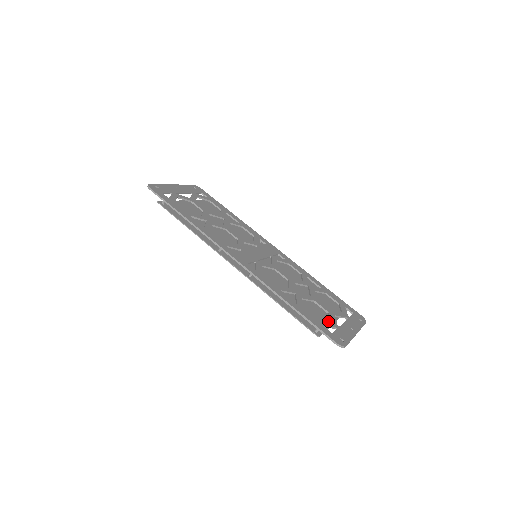
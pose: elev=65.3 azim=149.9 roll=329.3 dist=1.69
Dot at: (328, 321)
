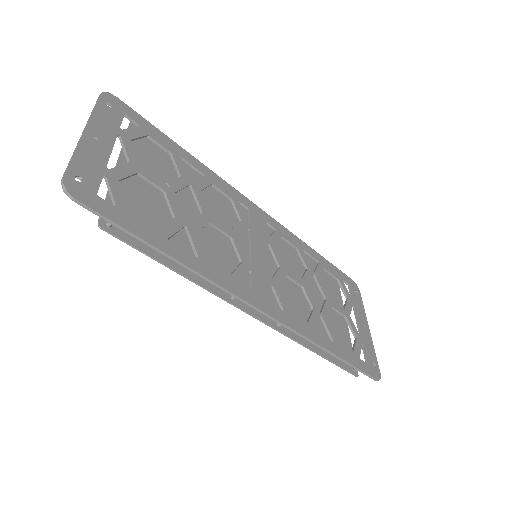
Dot at: (345, 327)
